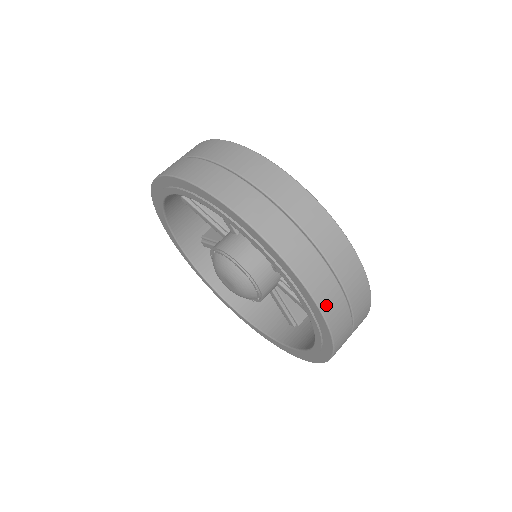
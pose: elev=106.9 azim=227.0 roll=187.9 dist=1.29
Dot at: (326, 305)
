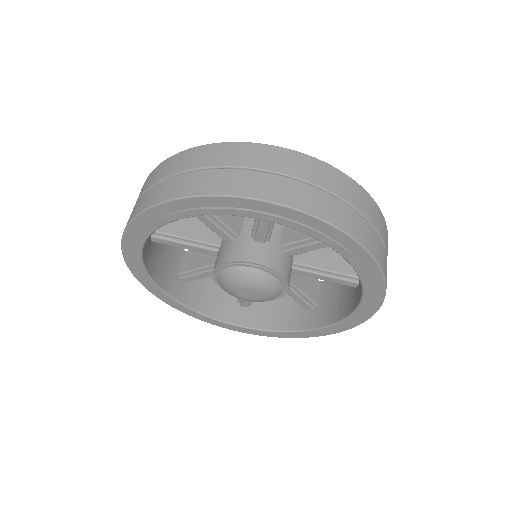
Dot at: (372, 249)
